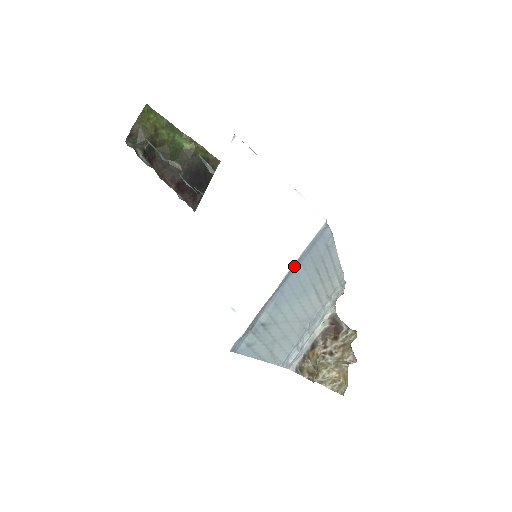
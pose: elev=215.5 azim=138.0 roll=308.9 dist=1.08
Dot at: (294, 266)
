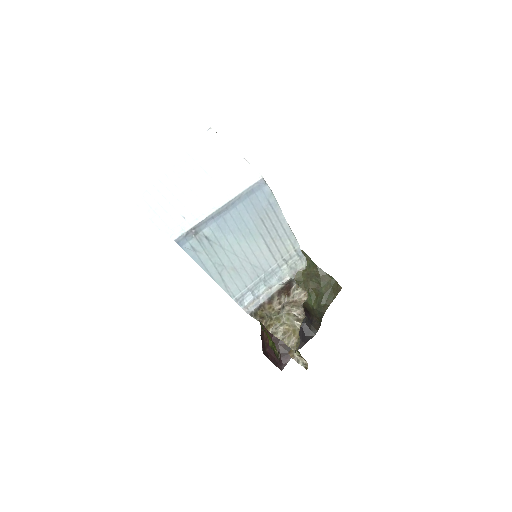
Dot at: (234, 201)
